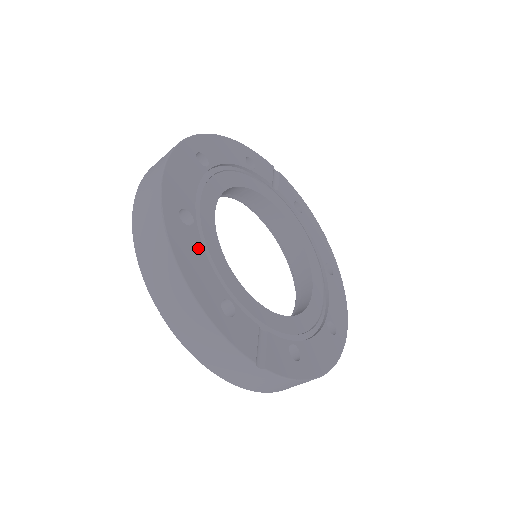
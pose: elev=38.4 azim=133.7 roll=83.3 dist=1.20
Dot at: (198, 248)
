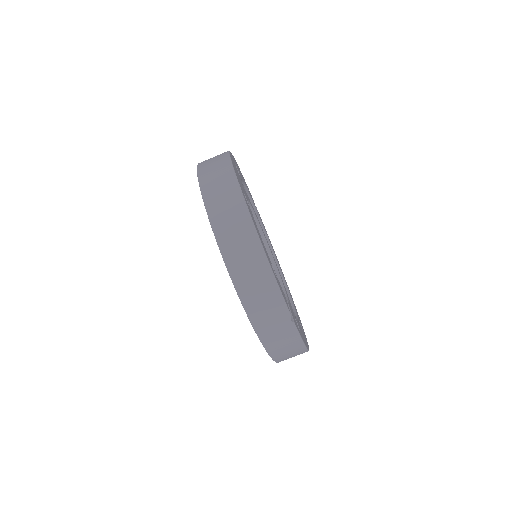
Dot at: (255, 223)
